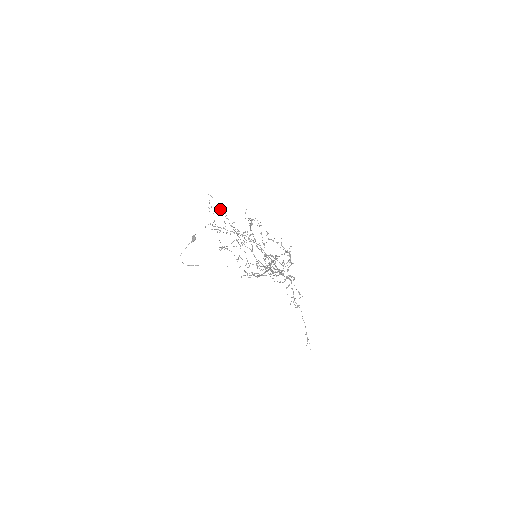
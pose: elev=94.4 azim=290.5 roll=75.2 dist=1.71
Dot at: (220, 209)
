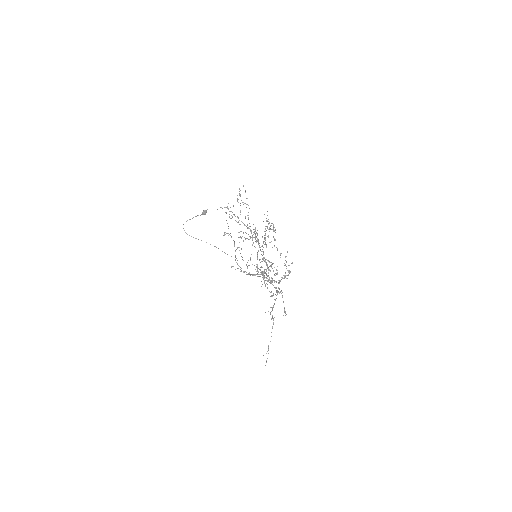
Dot at: occluded
